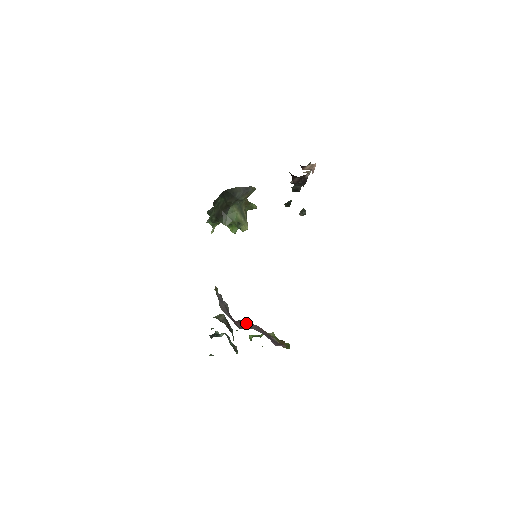
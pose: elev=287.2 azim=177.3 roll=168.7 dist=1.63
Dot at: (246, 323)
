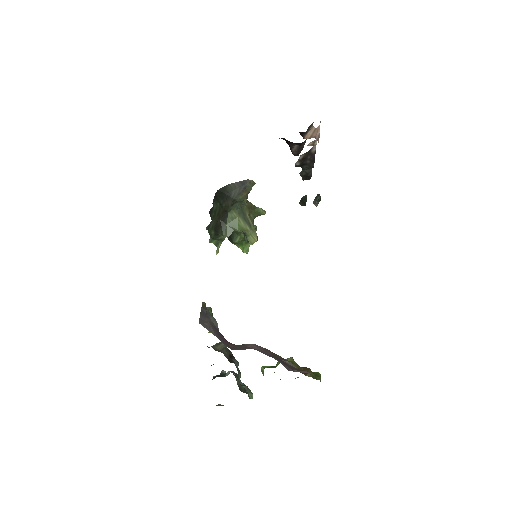
Dot at: (246, 344)
